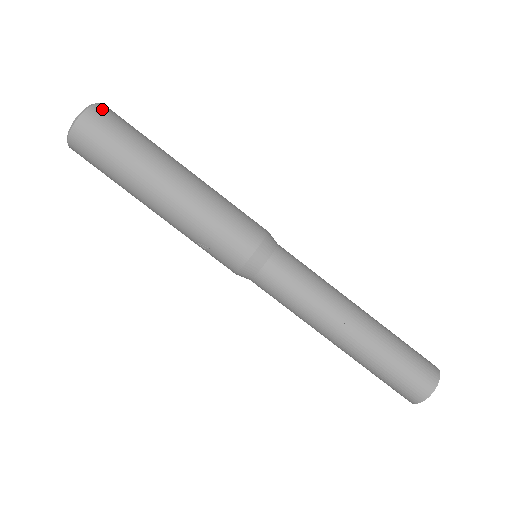
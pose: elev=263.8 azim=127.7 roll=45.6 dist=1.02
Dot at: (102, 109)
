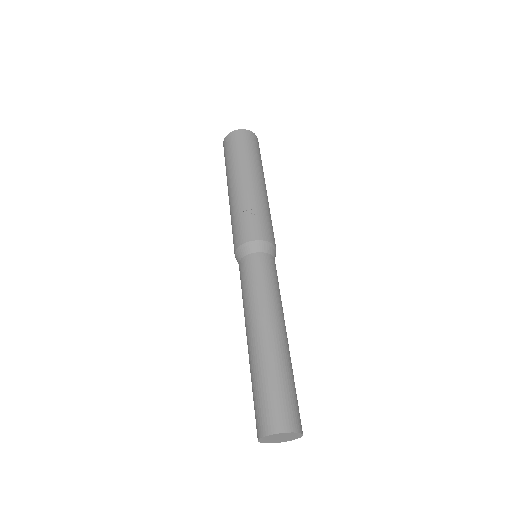
Dot at: occluded
